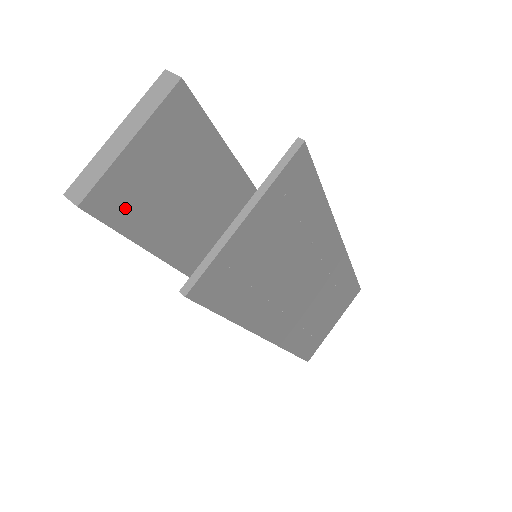
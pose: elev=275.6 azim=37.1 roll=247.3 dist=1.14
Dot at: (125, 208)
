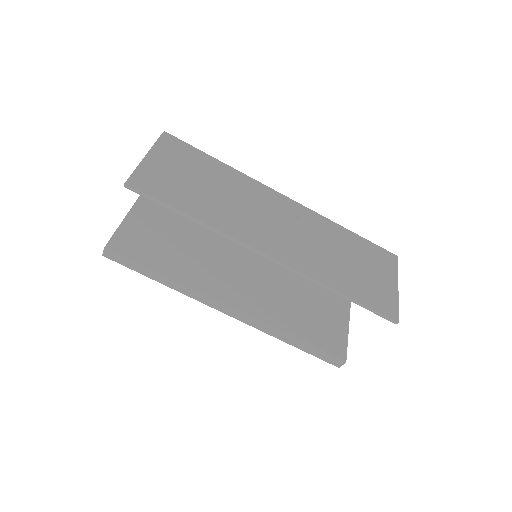
Dot at: (139, 250)
